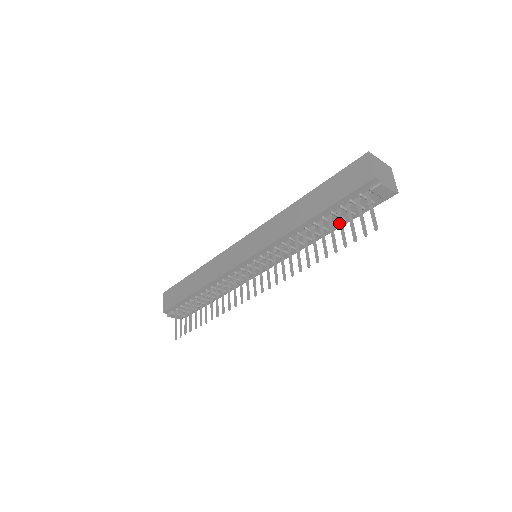
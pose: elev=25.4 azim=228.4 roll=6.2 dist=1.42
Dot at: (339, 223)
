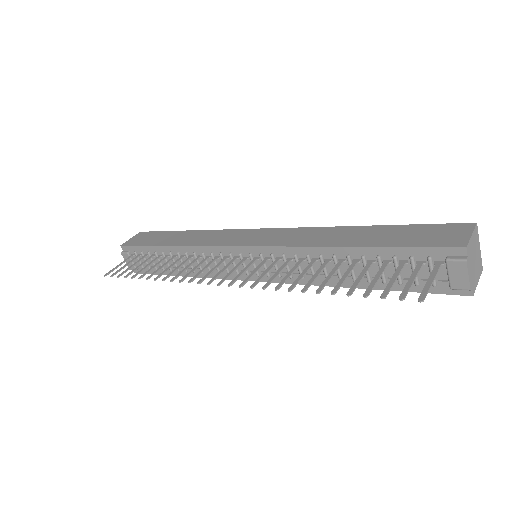
Dot at: (378, 271)
